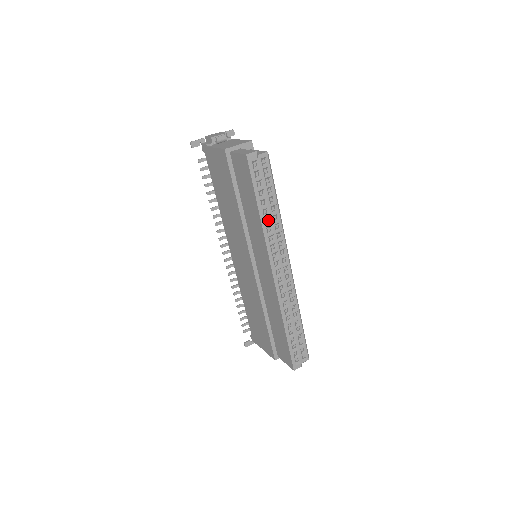
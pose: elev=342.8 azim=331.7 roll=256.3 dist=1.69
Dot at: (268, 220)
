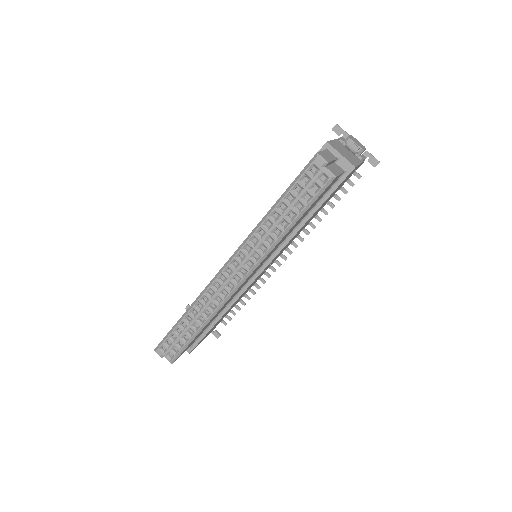
Dot at: (270, 225)
